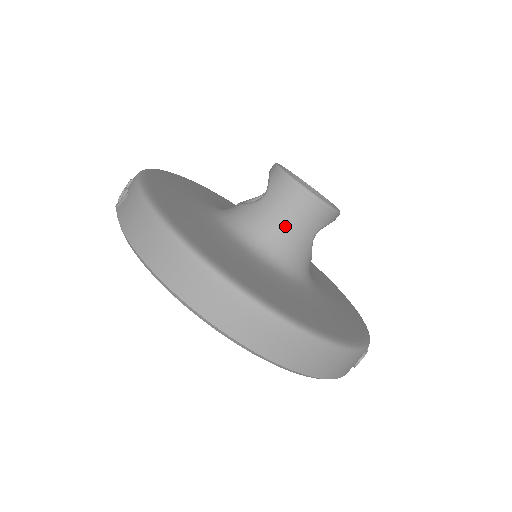
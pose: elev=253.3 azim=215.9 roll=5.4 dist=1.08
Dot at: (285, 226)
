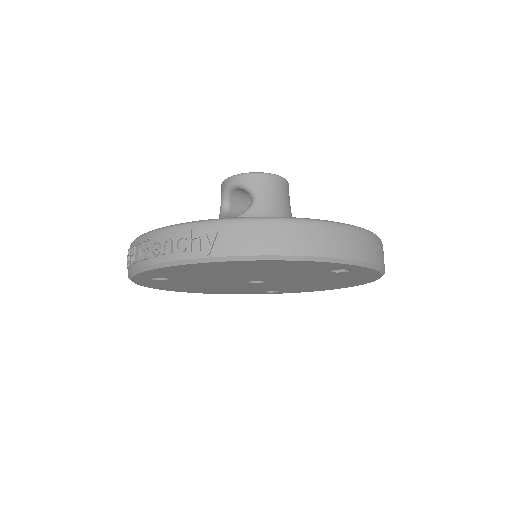
Dot at: (285, 208)
